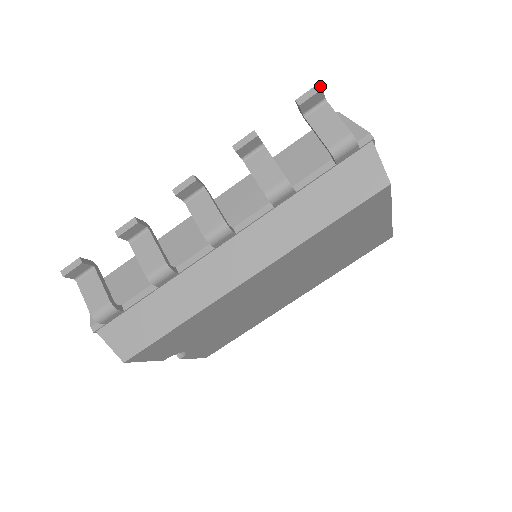
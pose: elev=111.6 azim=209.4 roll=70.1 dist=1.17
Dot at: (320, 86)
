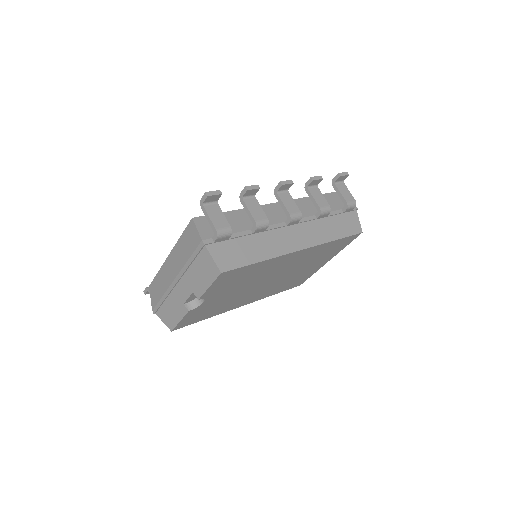
Dot at: occluded
